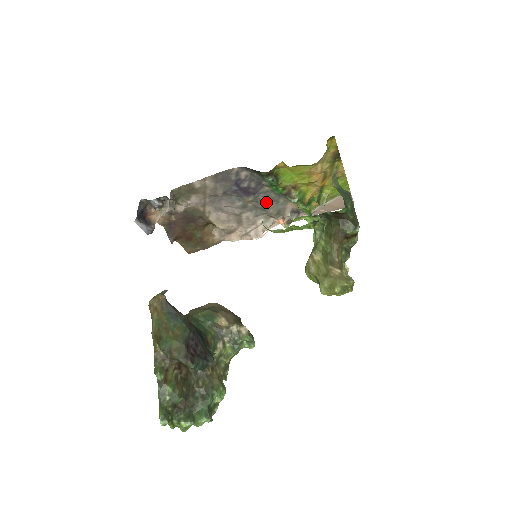
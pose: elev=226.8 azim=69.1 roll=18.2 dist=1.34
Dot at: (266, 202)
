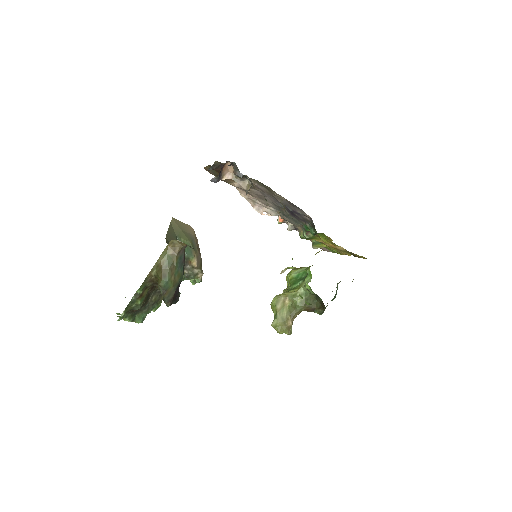
Dot at: occluded
